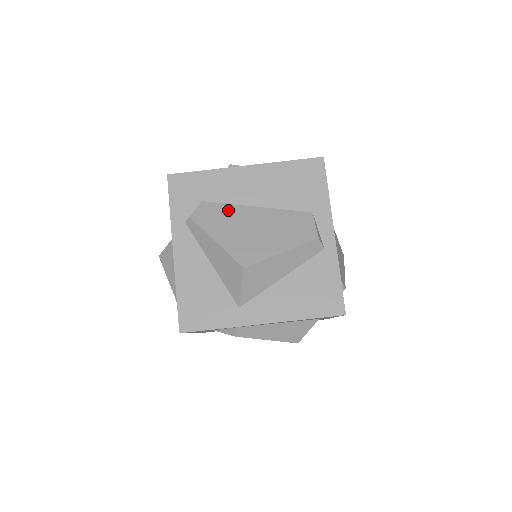
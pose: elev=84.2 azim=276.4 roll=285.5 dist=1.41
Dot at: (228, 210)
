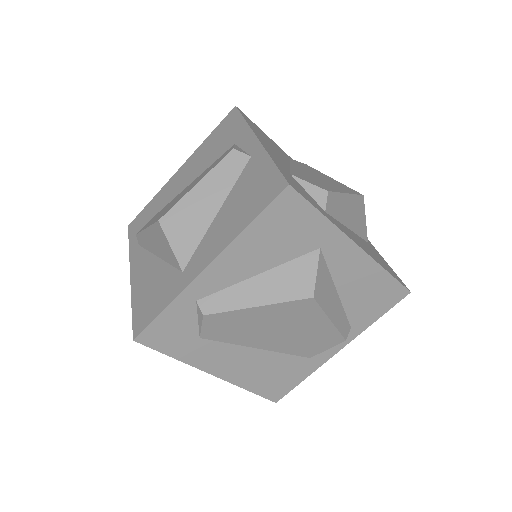
Dot at: (166, 206)
